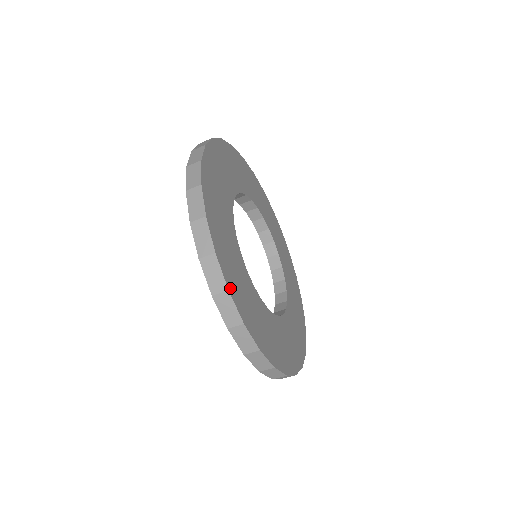
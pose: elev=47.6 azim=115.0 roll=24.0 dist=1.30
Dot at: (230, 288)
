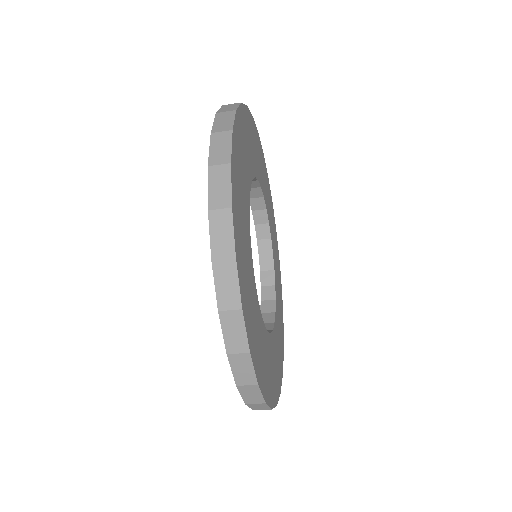
Dot at: (271, 403)
